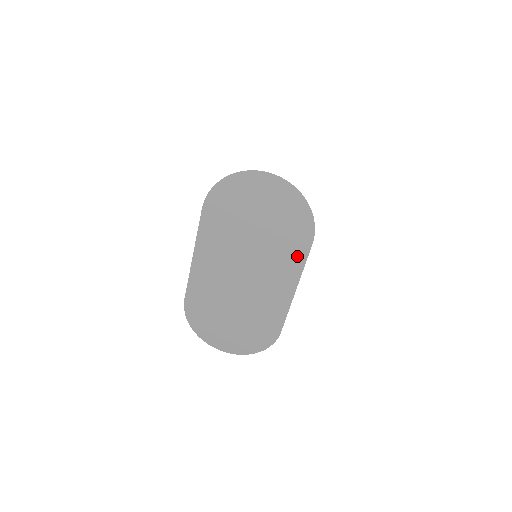
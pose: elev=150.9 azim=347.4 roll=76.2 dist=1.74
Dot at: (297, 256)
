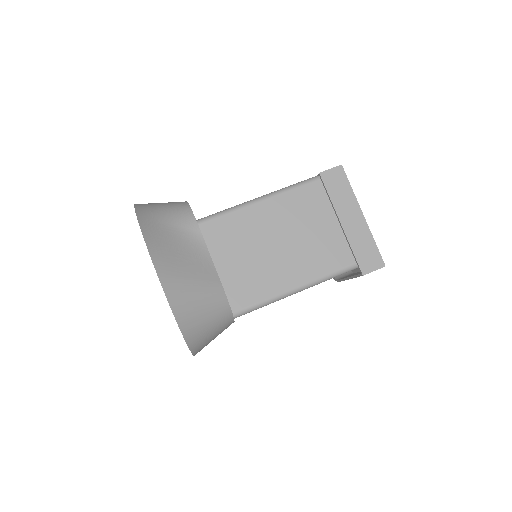
Dot at: occluded
